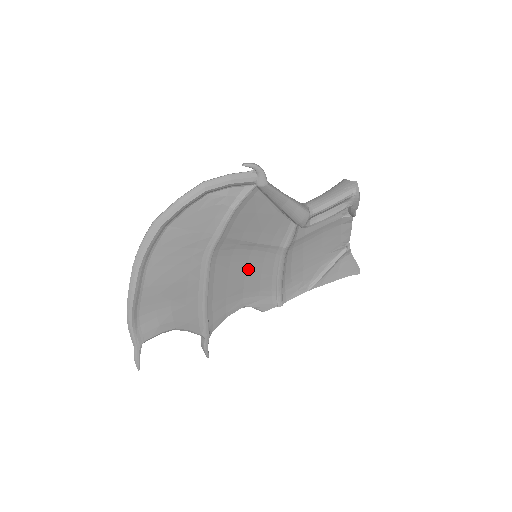
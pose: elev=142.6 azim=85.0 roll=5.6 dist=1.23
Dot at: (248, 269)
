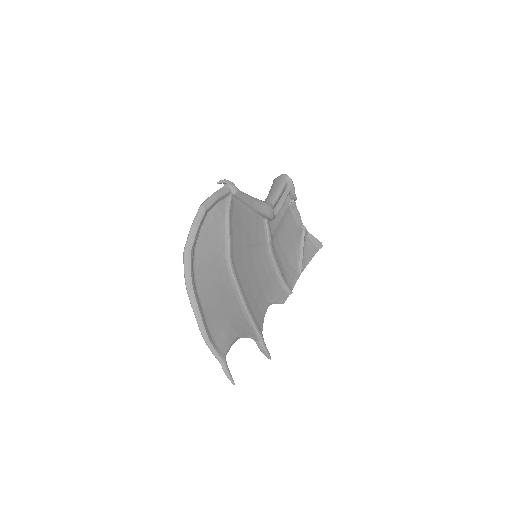
Dot at: (256, 269)
